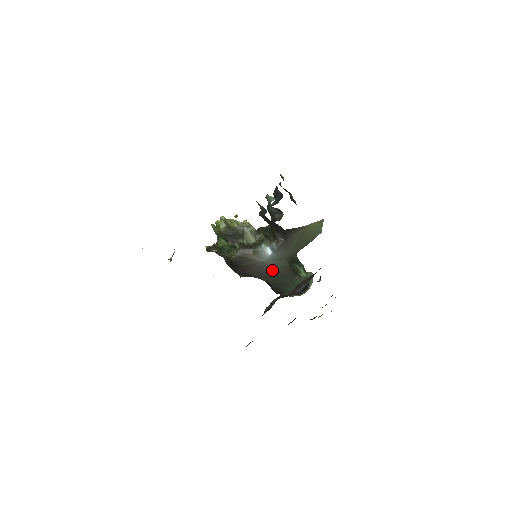
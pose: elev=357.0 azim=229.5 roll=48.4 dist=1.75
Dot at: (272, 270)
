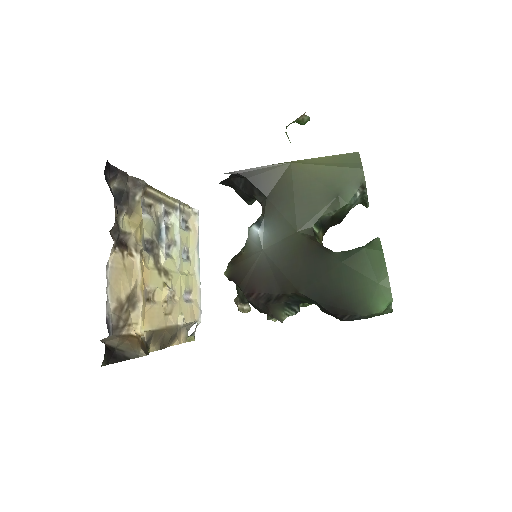
Dot at: (283, 262)
